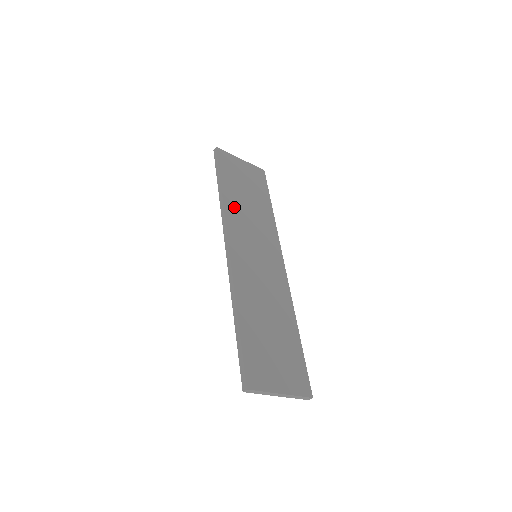
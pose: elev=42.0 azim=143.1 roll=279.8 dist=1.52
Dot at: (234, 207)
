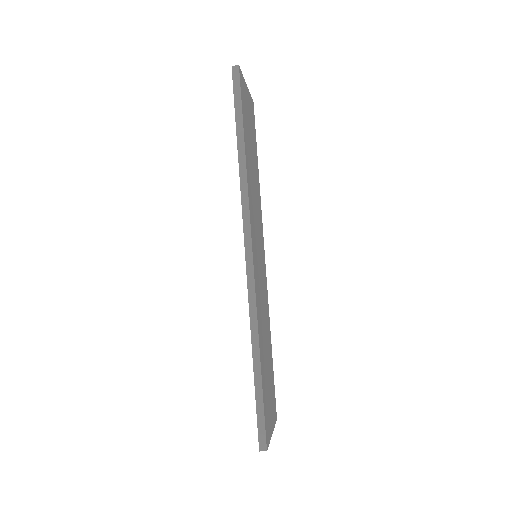
Dot at: (250, 184)
